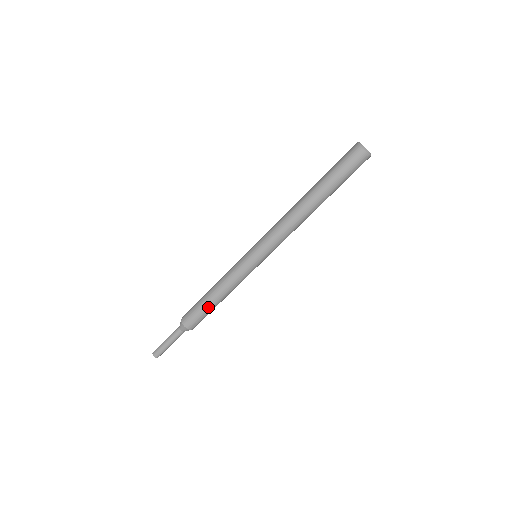
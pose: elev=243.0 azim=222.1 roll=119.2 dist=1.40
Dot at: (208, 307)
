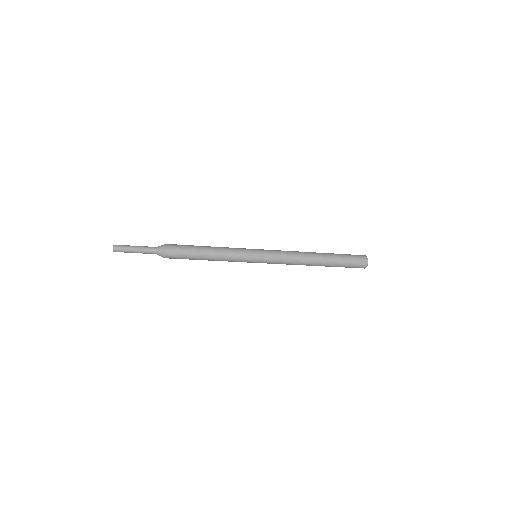
Dot at: (195, 257)
